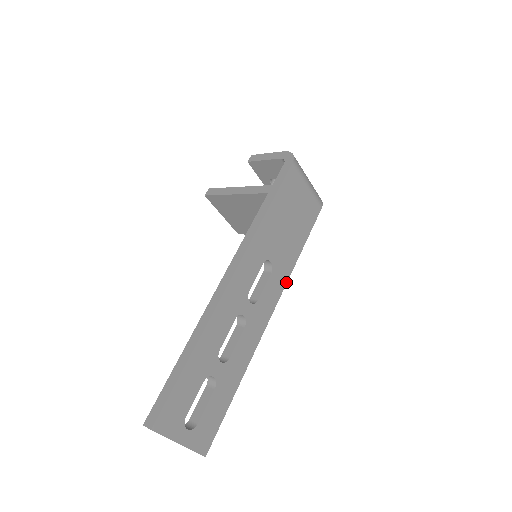
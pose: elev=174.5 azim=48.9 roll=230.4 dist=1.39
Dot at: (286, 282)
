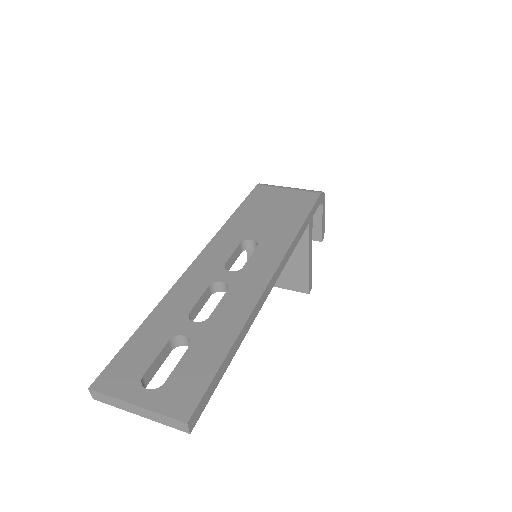
Dot at: (288, 248)
